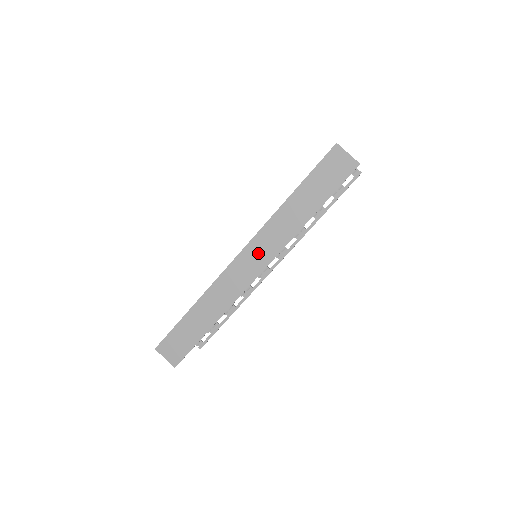
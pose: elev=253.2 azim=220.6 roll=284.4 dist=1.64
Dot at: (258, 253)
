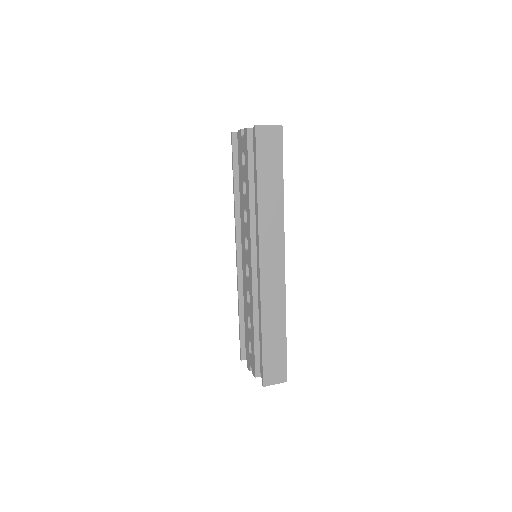
Dot at: (271, 251)
